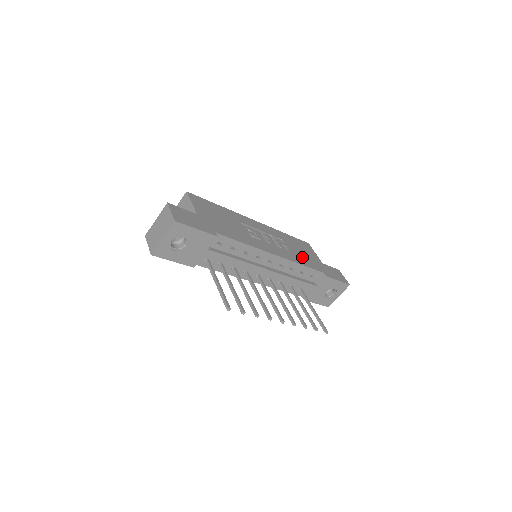
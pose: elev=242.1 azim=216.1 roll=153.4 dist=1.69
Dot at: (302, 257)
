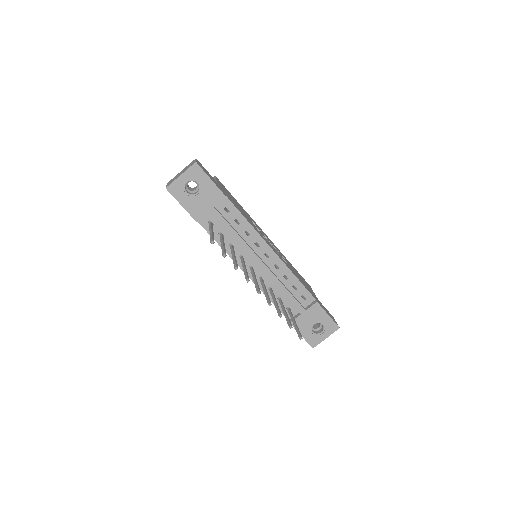
Dot at: (299, 278)
